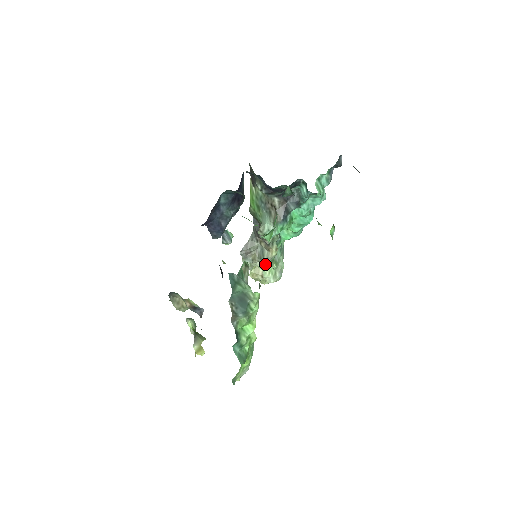
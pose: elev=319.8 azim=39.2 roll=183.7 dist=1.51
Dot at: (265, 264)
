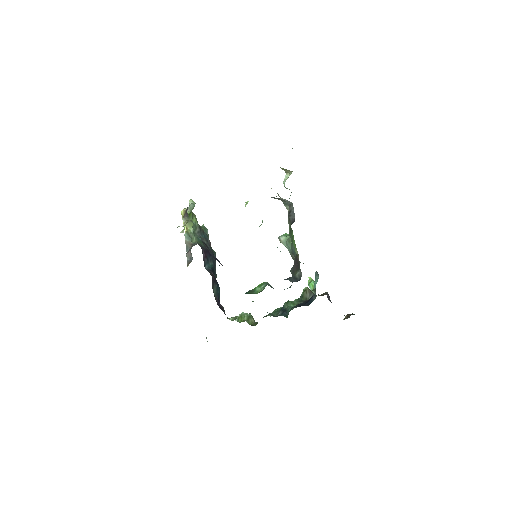
Dot at: occluded
